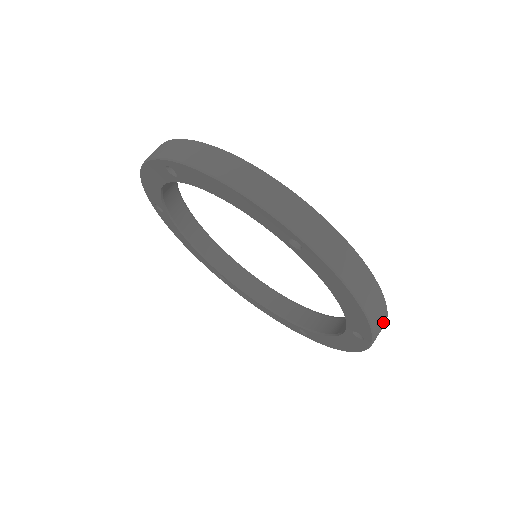
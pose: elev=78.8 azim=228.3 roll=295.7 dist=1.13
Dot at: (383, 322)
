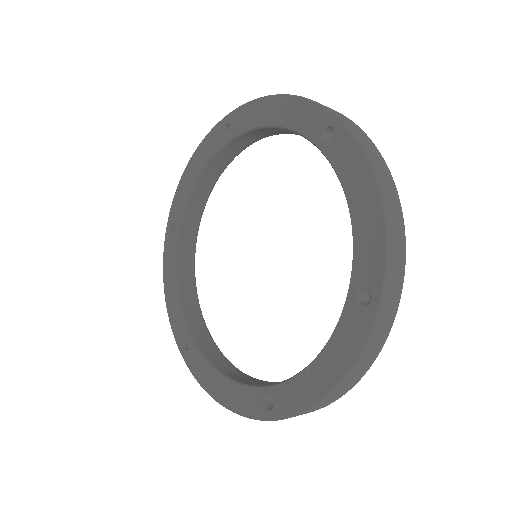
Dot at: occluded
